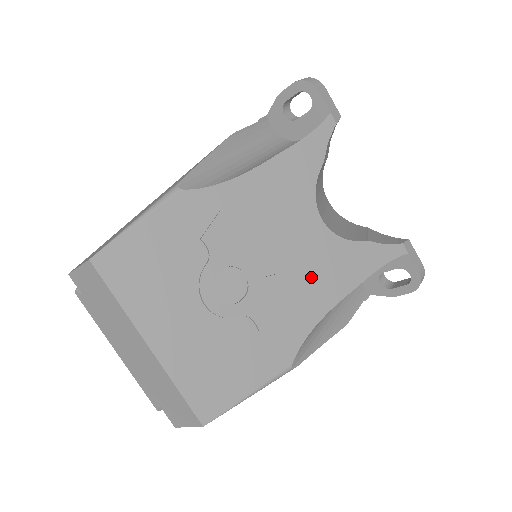
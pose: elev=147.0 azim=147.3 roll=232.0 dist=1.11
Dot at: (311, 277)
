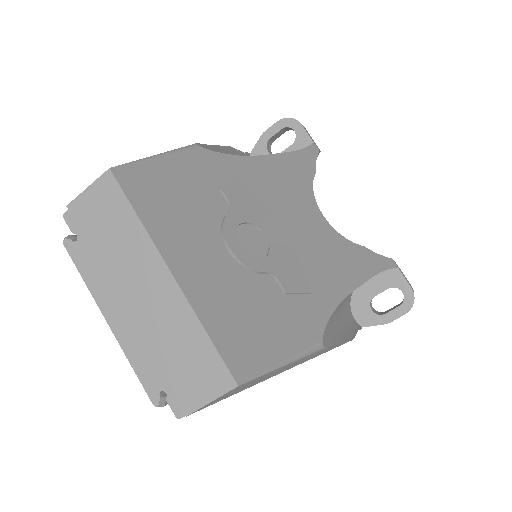
Dot at: (324, 260)
